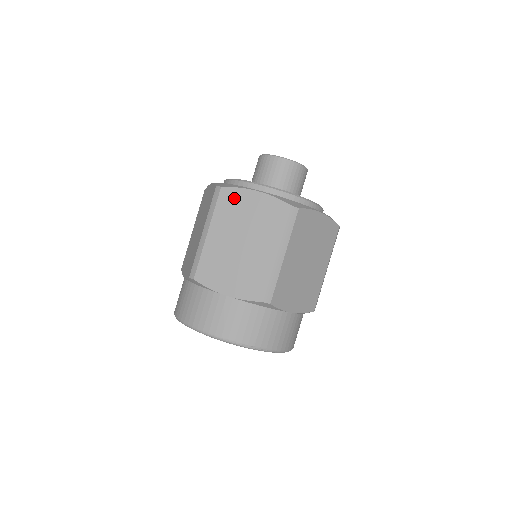
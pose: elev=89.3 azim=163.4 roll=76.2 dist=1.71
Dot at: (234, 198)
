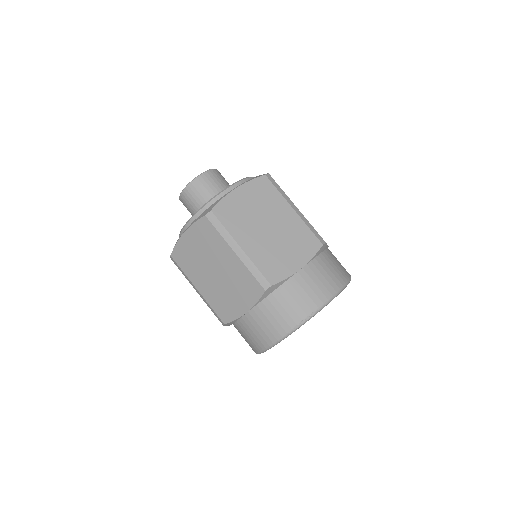
Dot at: (182, 253)
